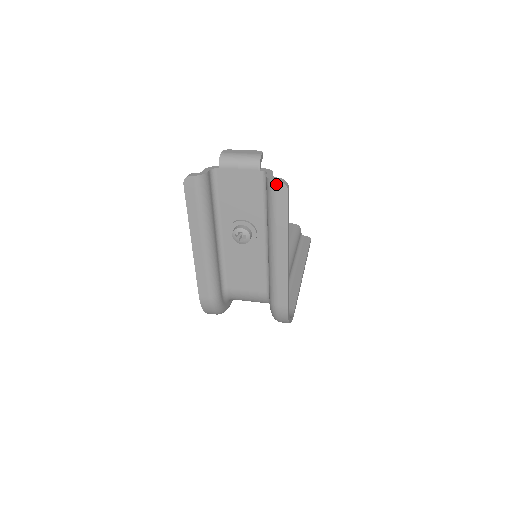
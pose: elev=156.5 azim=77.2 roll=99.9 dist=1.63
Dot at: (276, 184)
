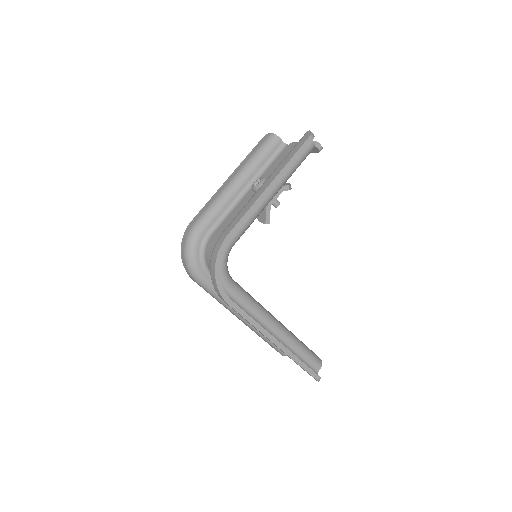
Dot at: (307, 133)
